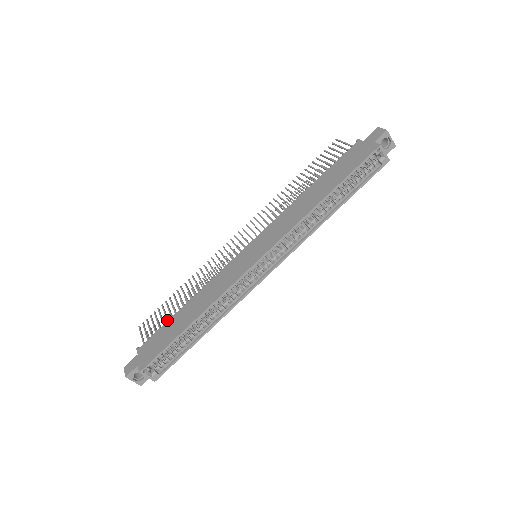
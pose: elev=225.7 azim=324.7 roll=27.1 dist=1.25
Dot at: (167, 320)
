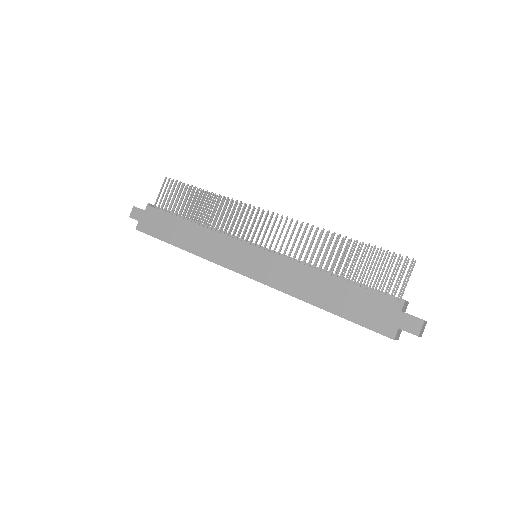
Dot at: (177, 210)
